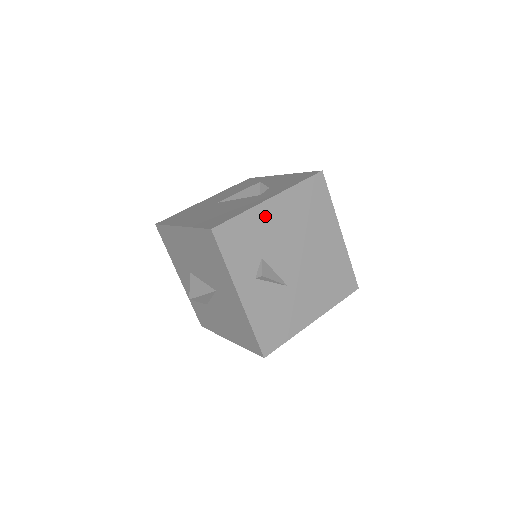
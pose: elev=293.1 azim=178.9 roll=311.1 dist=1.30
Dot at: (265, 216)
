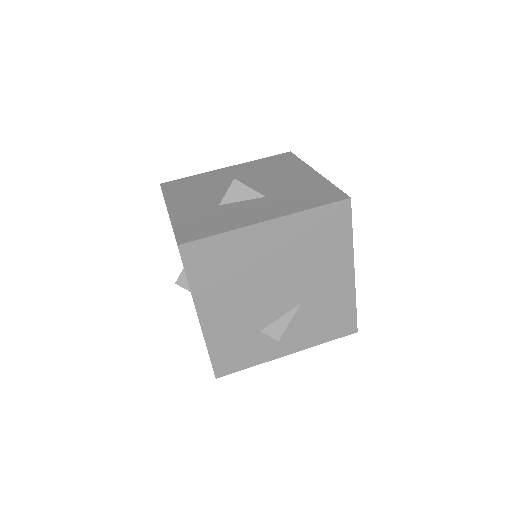
Dot at: (217, 326)
